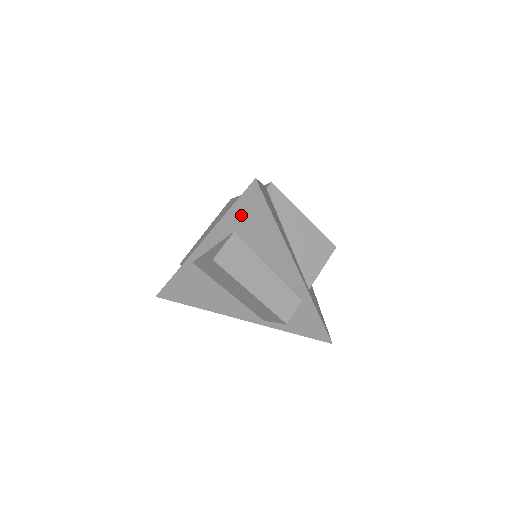
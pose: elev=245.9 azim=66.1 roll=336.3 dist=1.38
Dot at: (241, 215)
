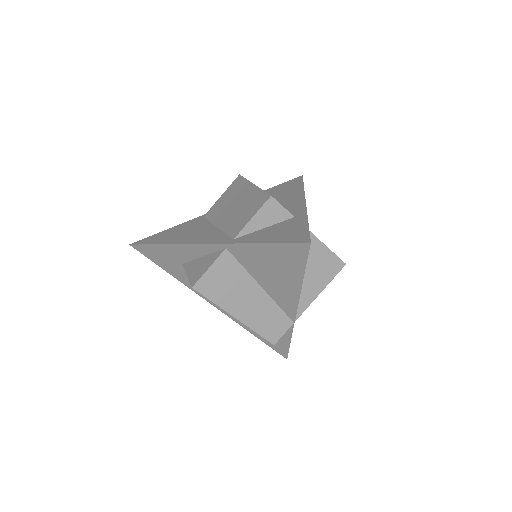
Dot at: (277, 189)
